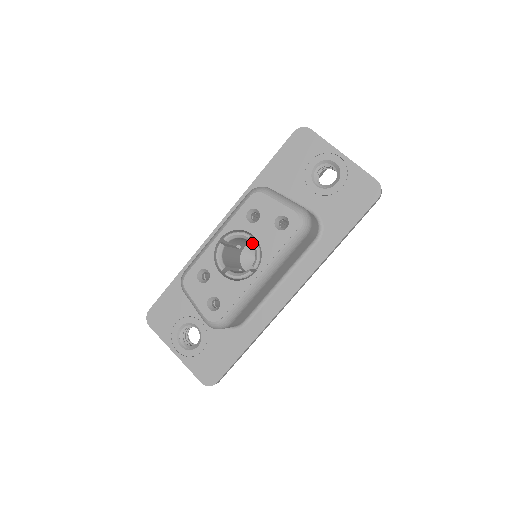
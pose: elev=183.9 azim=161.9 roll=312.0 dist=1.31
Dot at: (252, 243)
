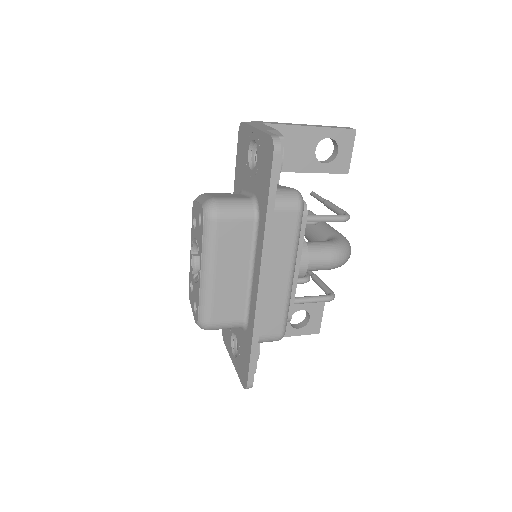
Dot at: occluded
